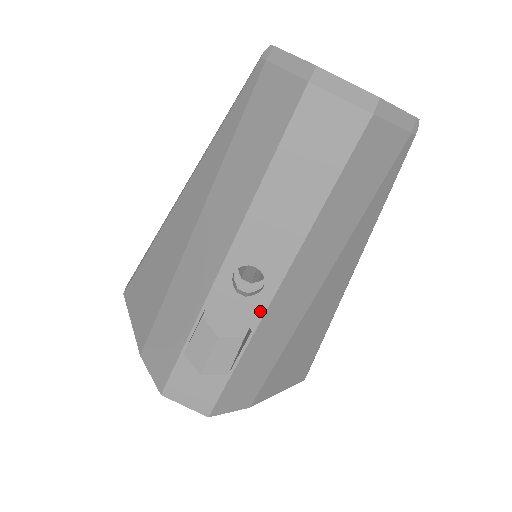
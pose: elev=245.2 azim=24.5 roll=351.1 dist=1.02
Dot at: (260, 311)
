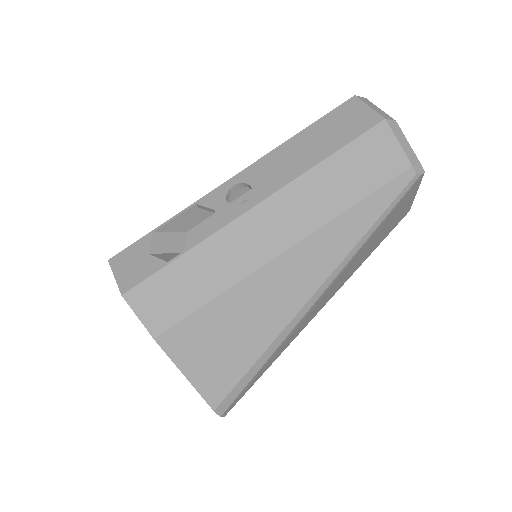
Dot at: (230, 218)
